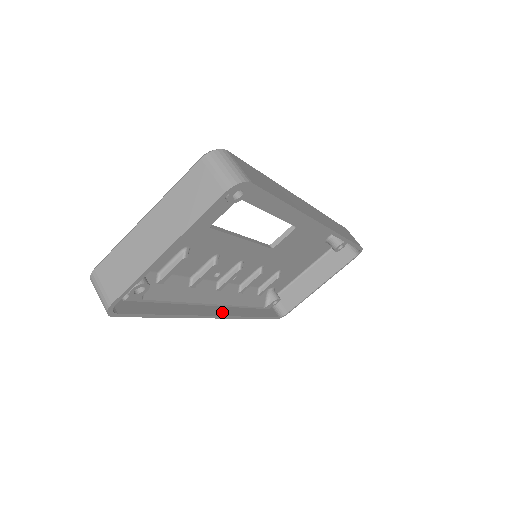
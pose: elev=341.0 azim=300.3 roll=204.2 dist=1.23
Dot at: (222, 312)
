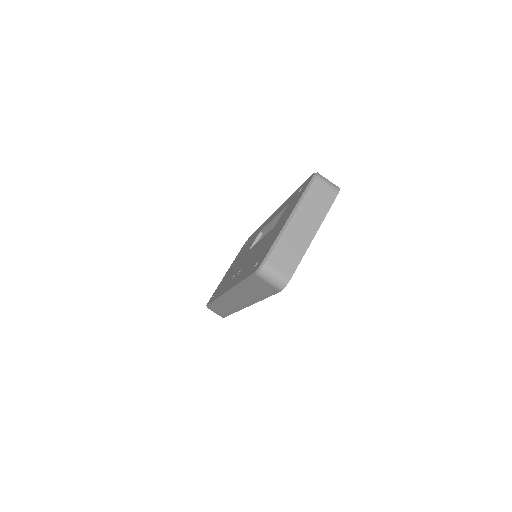
Dot at: occluded
